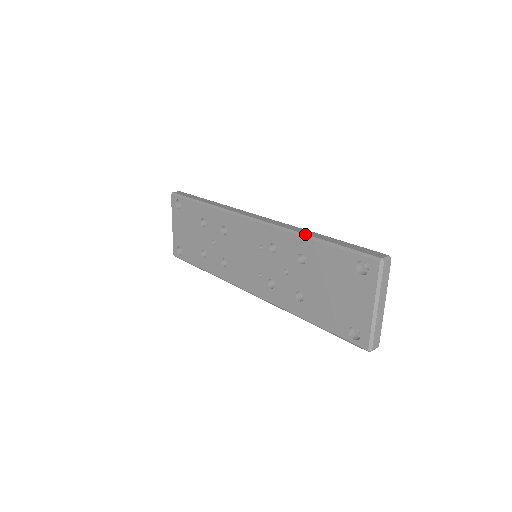
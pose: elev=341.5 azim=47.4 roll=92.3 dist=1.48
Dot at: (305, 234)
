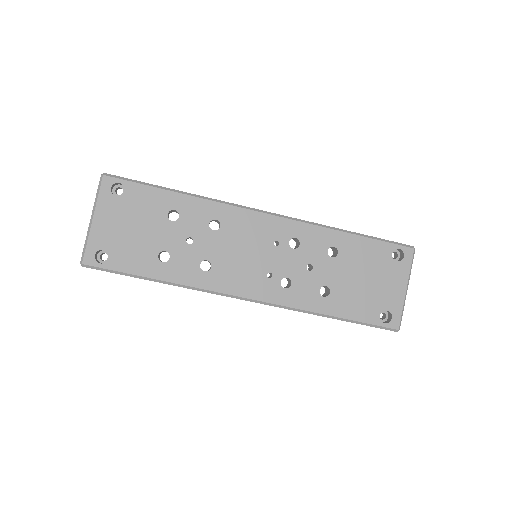
Dot at: (337, 228)
